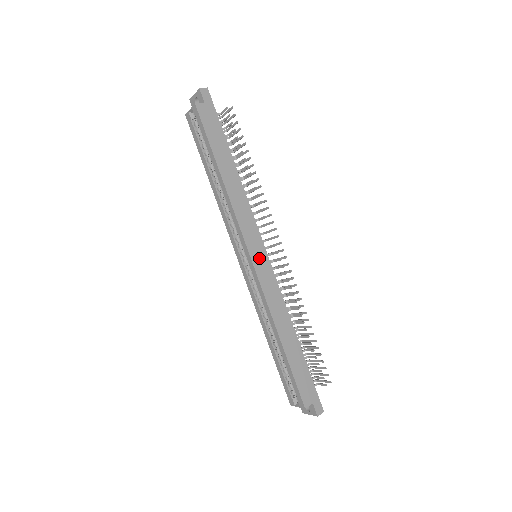
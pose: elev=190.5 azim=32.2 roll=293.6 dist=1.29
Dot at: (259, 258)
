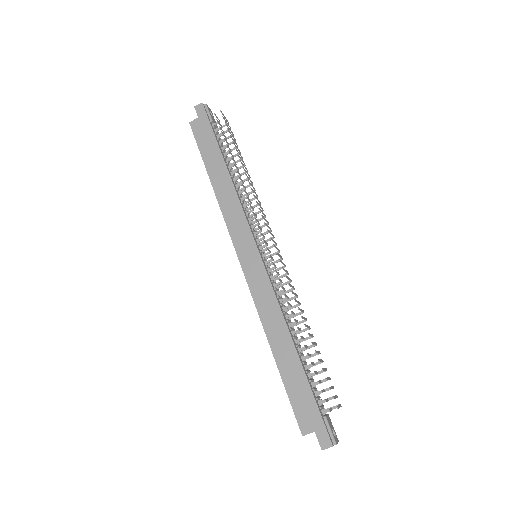
Dot at: (248, 258)
